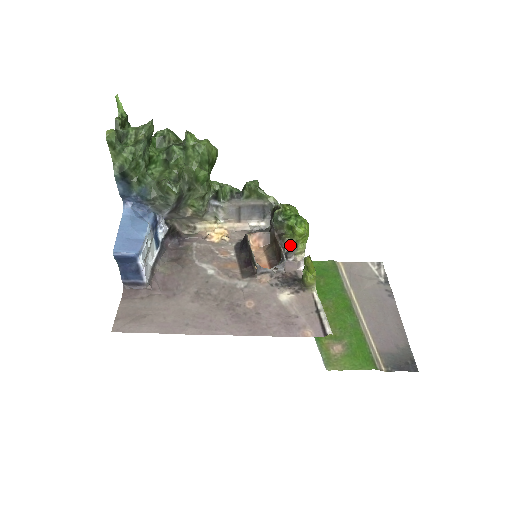
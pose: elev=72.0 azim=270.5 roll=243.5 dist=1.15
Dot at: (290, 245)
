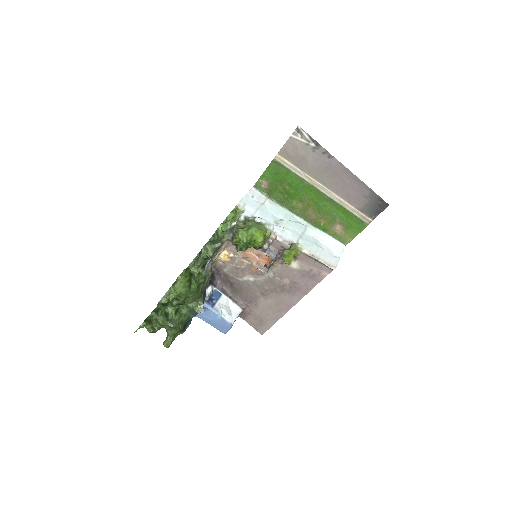
Dot at: (264, 246)
